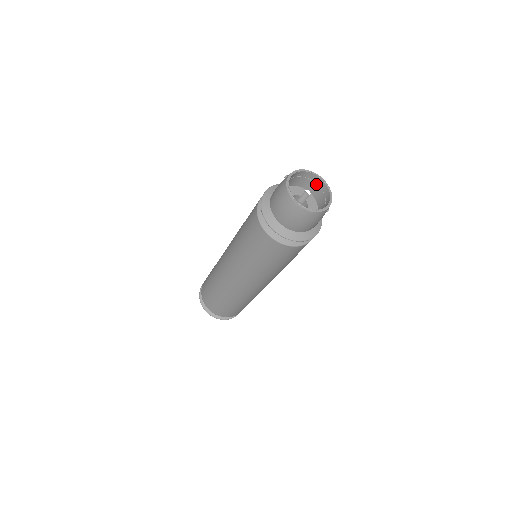
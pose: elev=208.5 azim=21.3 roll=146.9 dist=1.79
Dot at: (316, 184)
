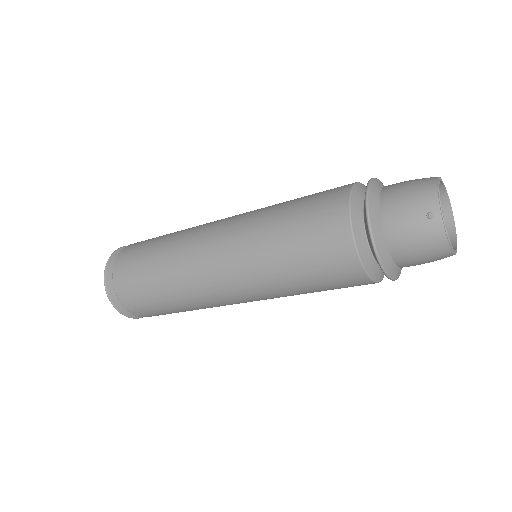
Dot at: occluded
